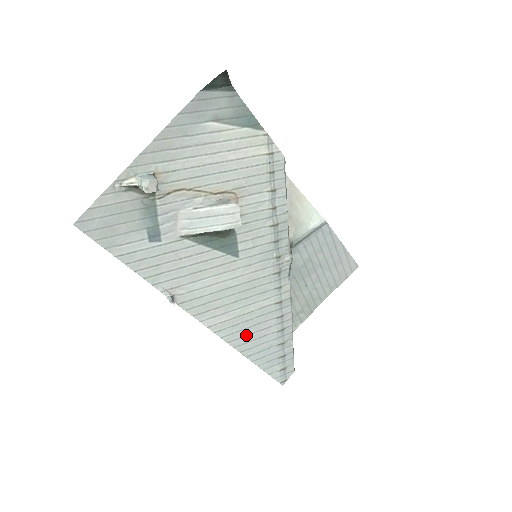
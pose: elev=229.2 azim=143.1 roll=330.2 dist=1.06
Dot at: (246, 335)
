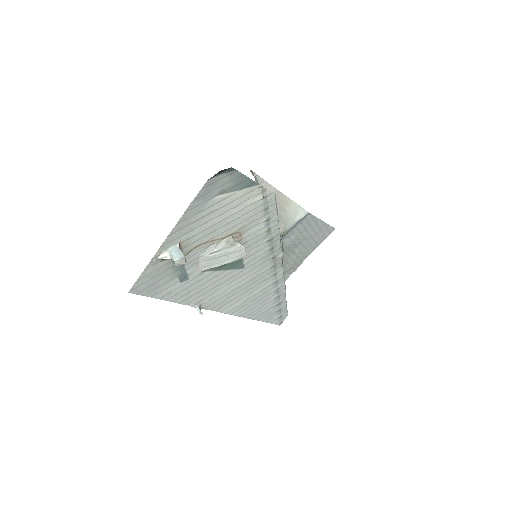
Dot at: (252, 308)
